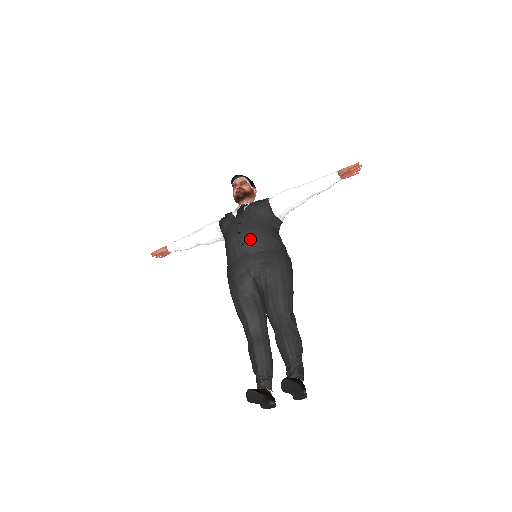
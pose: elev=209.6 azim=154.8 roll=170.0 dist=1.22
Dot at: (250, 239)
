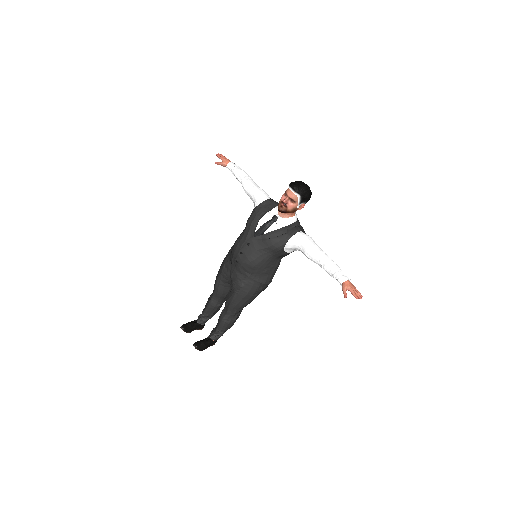
Dot at: (243, 264)
